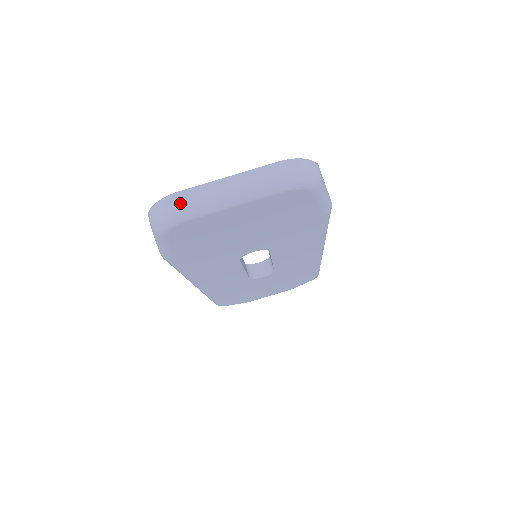
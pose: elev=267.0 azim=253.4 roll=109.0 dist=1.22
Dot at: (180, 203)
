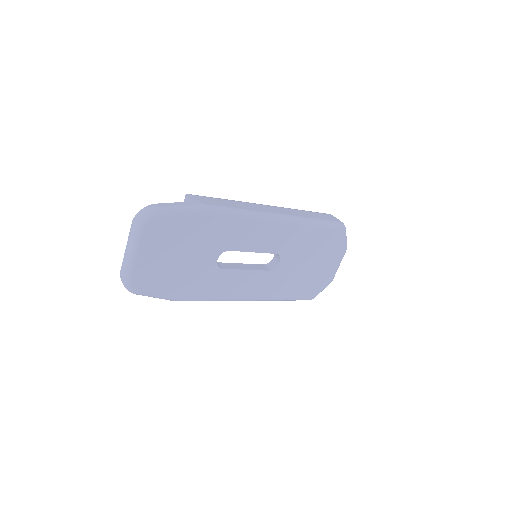
Dot at: (122, 275)
